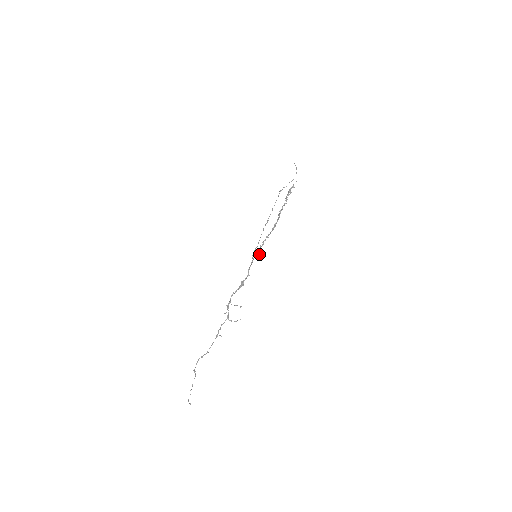
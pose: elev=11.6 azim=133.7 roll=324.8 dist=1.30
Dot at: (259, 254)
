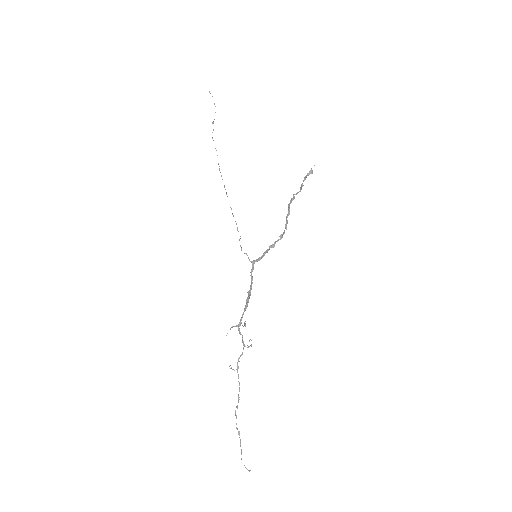
Dot at: occluded
